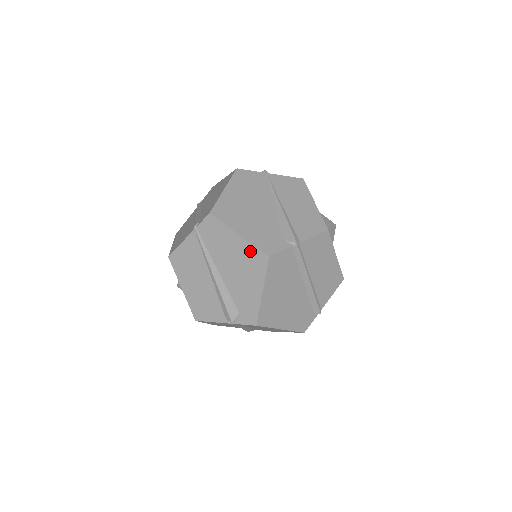
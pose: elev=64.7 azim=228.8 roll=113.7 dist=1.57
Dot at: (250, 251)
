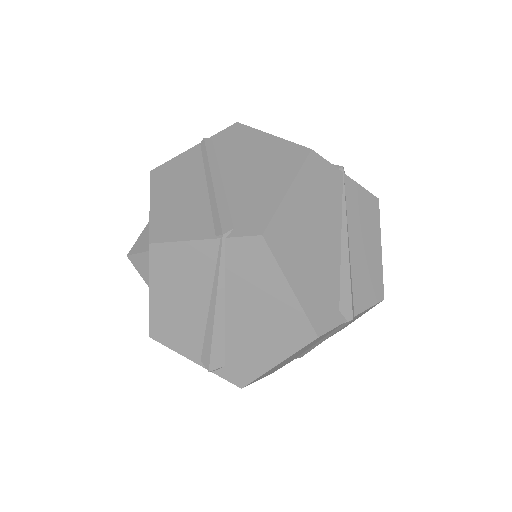
Dot at: (294, 316)
